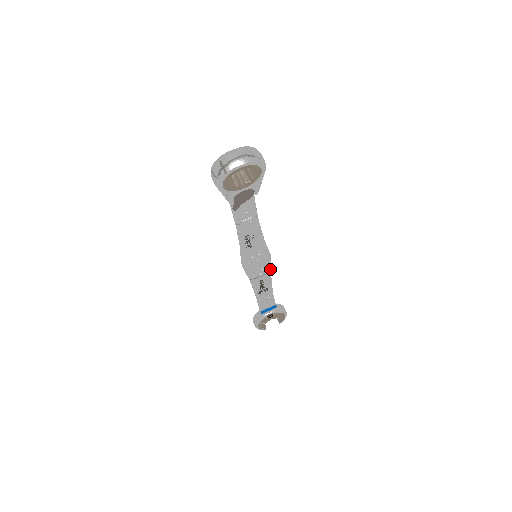
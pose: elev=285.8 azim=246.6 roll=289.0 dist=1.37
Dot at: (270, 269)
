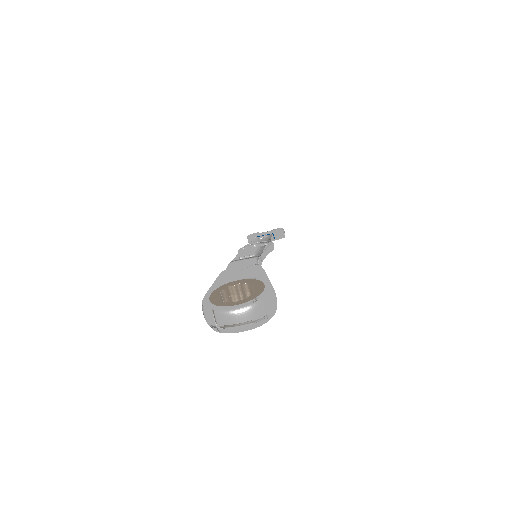
Dot at: occluded
